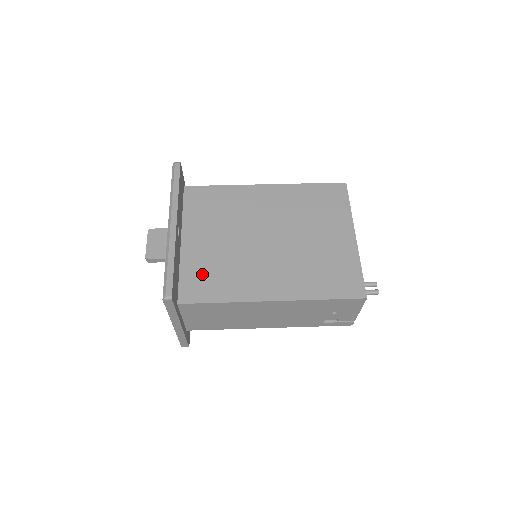
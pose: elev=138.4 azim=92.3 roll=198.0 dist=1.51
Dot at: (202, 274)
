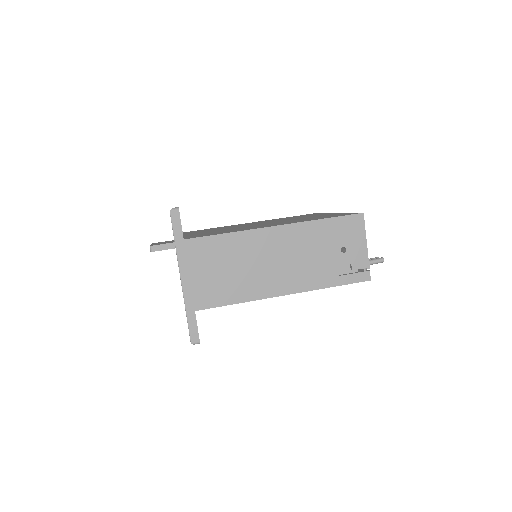
Dot at: (205, 234)
